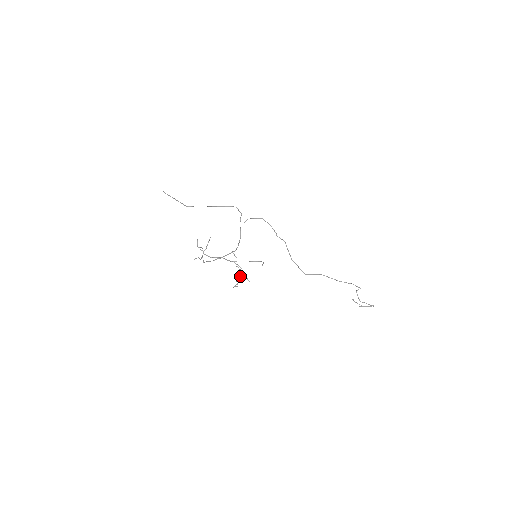
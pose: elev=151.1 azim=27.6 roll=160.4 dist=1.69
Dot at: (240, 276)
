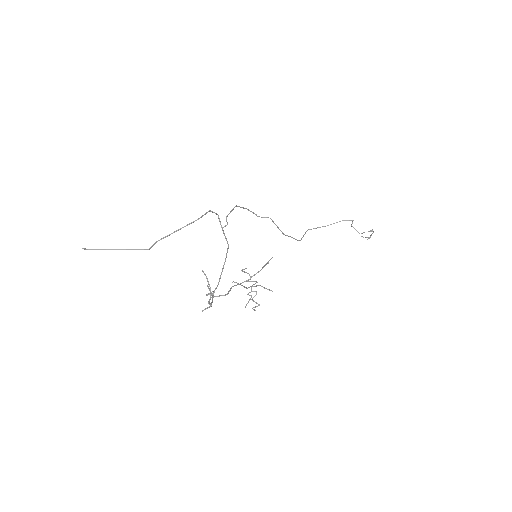
Dot at: occluded
